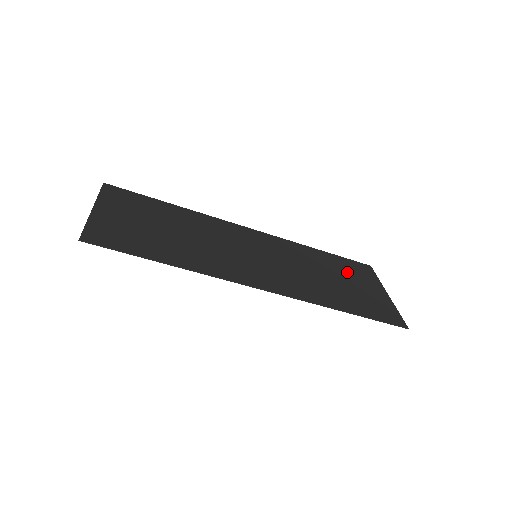
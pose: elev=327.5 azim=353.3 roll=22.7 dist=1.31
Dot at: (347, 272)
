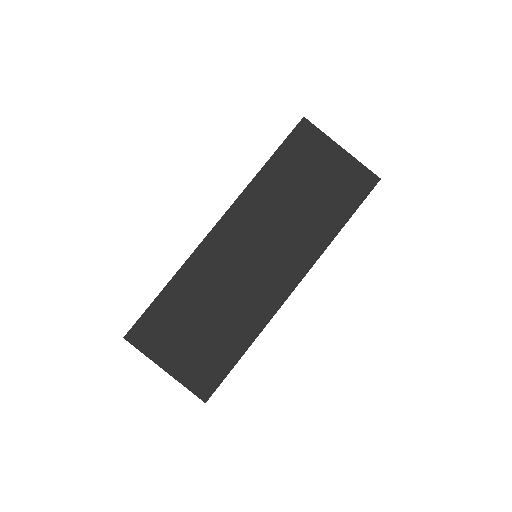
Dot at: (303, 166)
